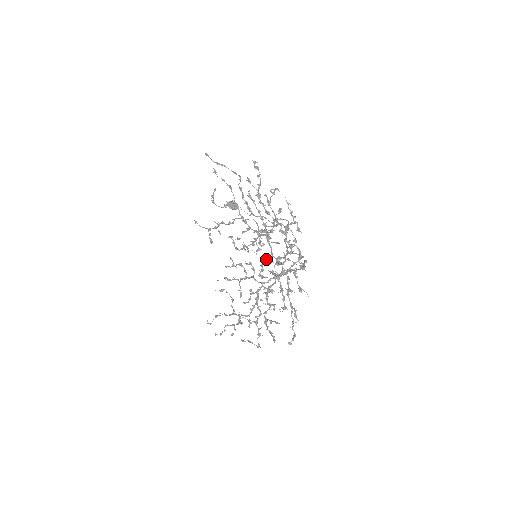
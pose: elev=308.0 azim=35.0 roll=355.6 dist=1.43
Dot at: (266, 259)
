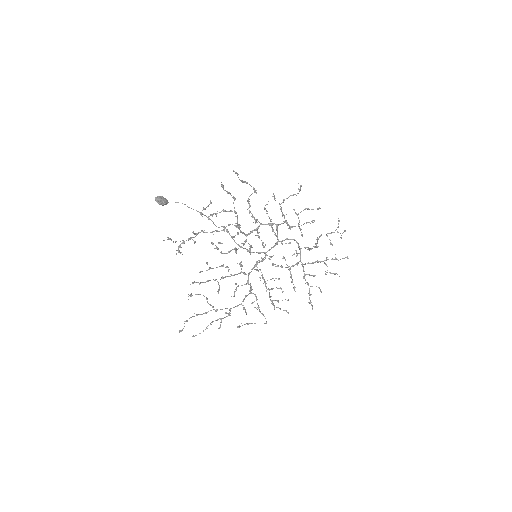
Dot at: occluded
